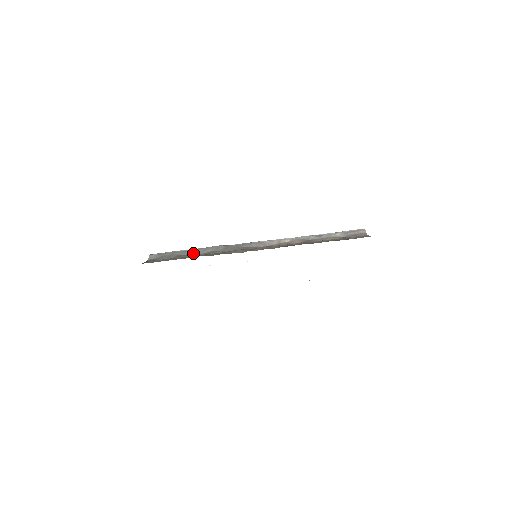
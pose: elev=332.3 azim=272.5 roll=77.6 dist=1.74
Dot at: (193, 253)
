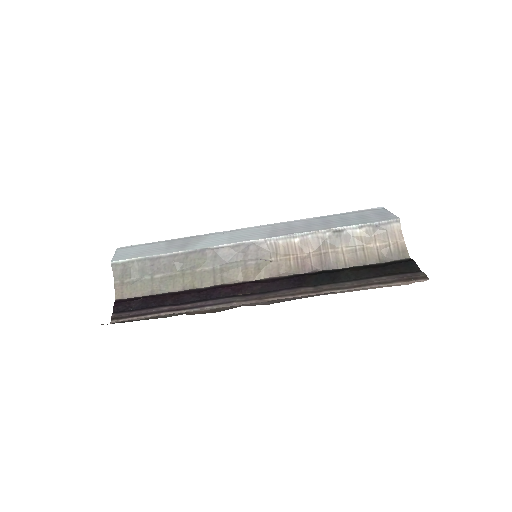
Dot at: (172, 264)
